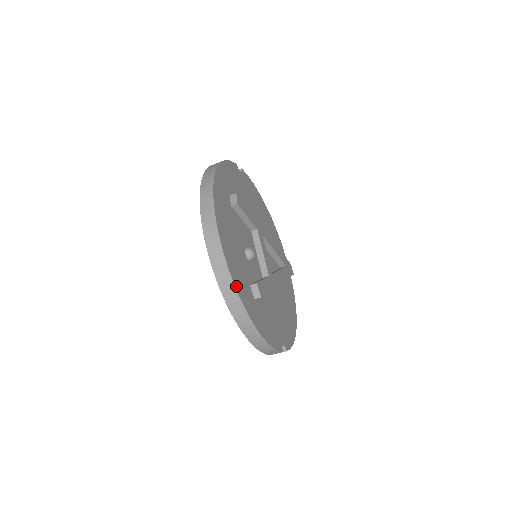
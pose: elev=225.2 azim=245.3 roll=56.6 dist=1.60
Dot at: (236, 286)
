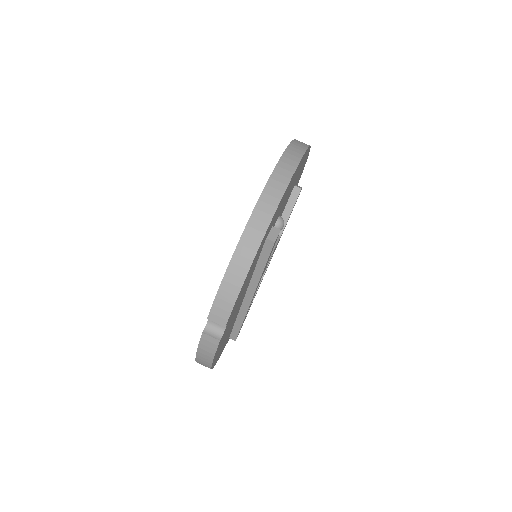
Dot at: (286, 189)
